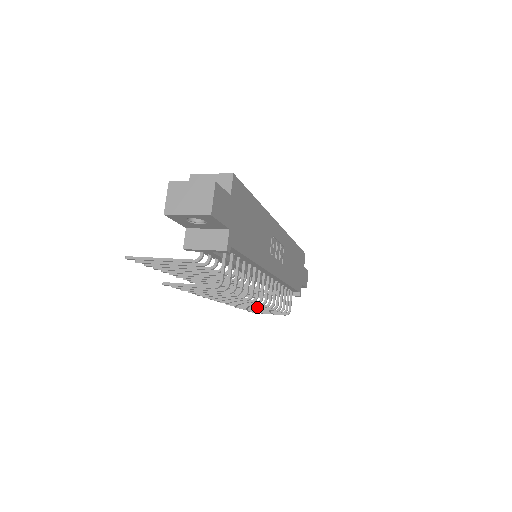
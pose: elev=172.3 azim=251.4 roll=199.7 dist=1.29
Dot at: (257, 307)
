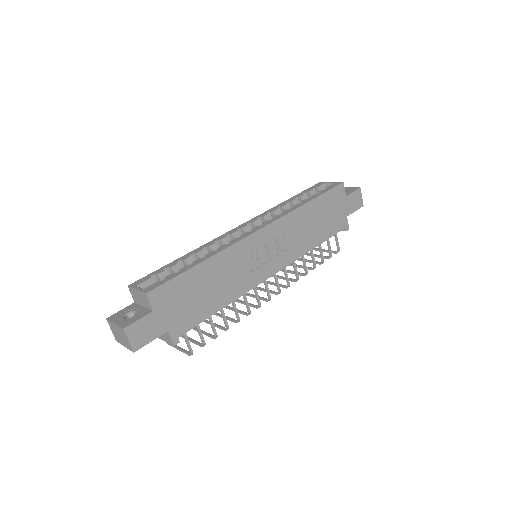
Dot at: occluded
